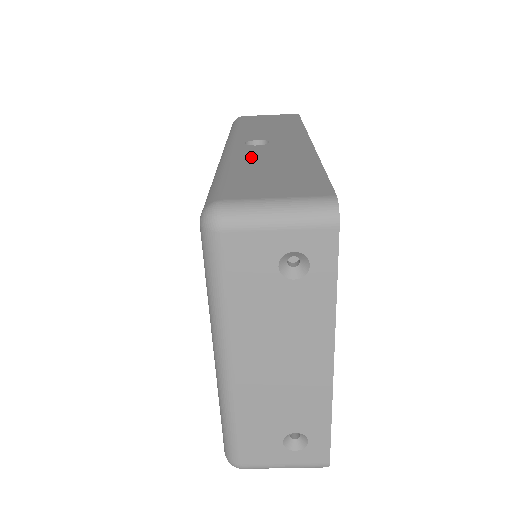
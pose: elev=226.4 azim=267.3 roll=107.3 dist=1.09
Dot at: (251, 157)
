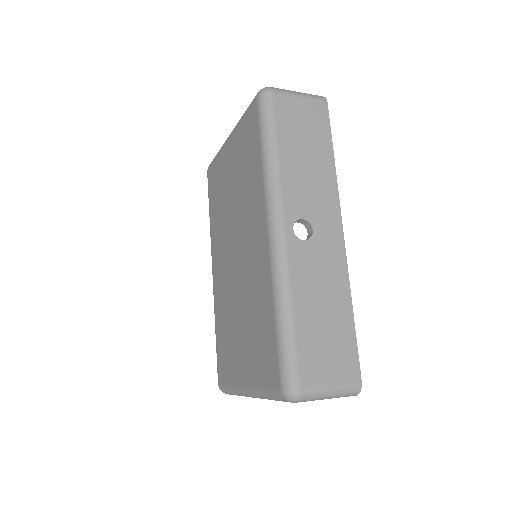
Dot at: (305, 281)
